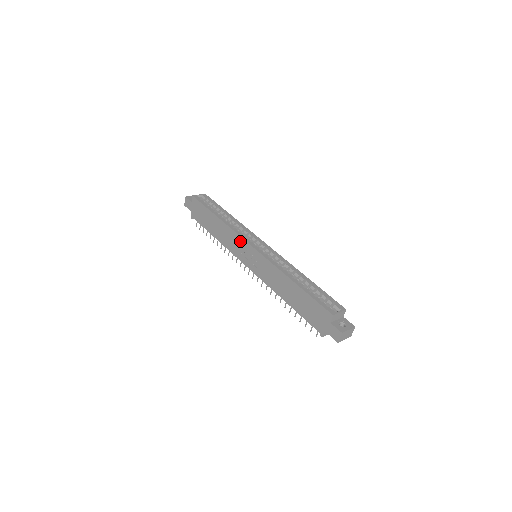
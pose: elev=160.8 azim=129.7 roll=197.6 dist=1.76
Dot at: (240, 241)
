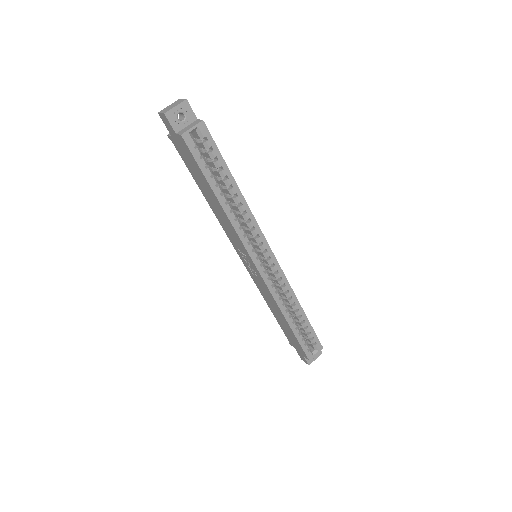
Dot at: (243, 249)
